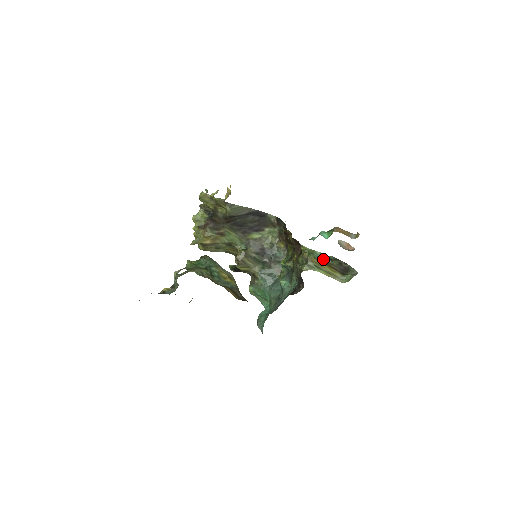
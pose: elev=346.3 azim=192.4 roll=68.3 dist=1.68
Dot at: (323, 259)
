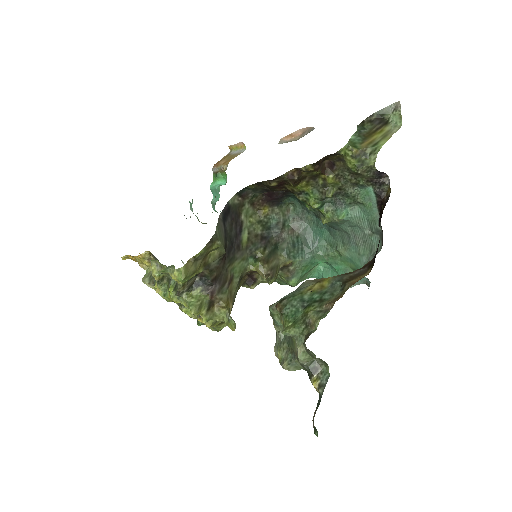
Dot at: (363, 136)
